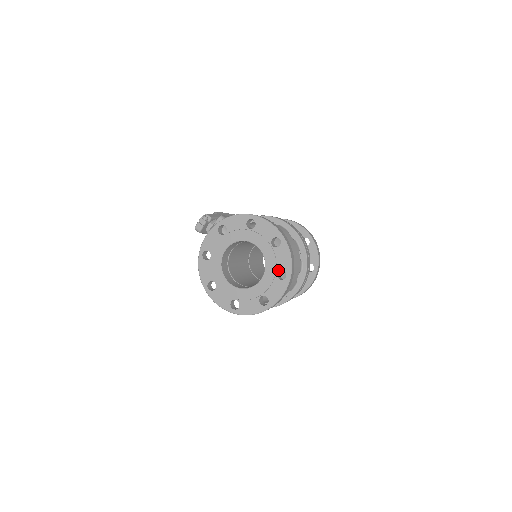
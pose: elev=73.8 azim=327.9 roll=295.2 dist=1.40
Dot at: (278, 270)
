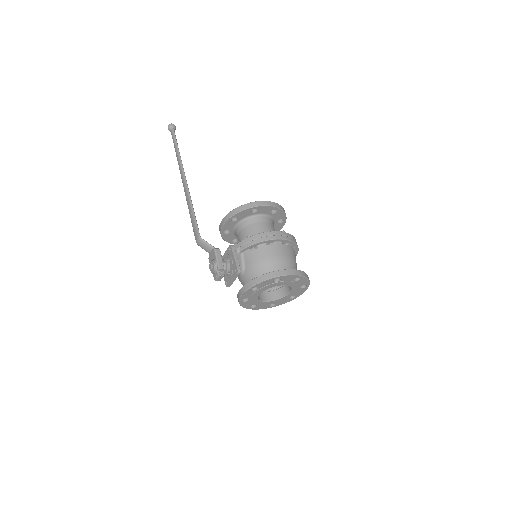
Dot at: occluded
